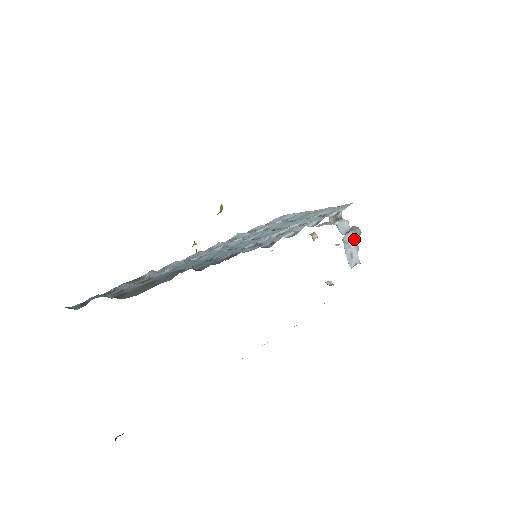
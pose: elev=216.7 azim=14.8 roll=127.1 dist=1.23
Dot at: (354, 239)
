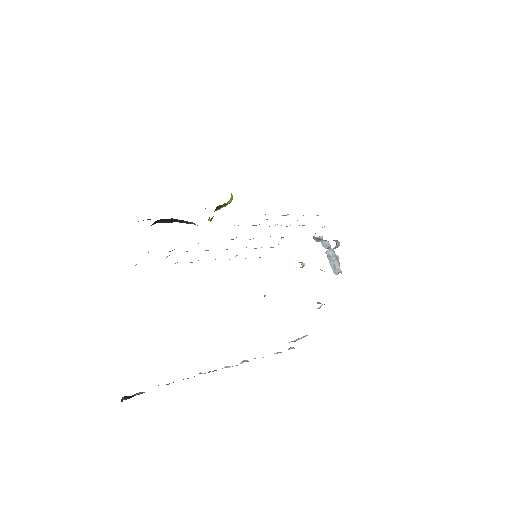
Dot at: (335, 255)
